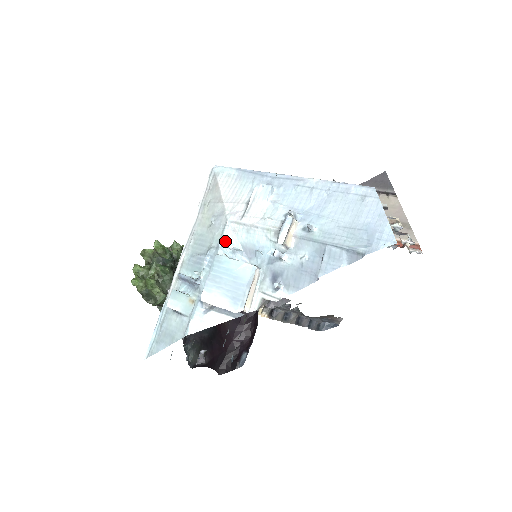
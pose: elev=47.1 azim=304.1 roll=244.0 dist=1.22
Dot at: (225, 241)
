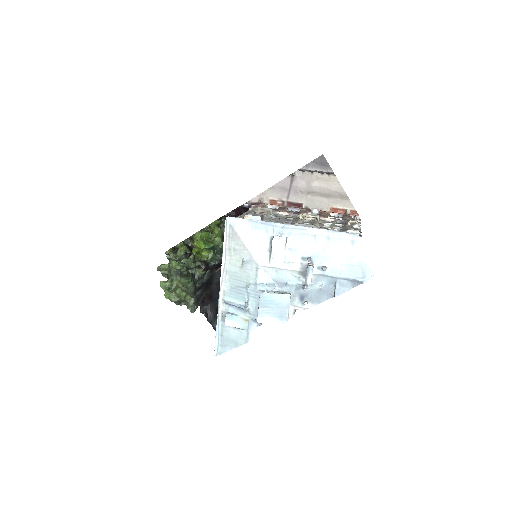
Dot at: (260, 279)
